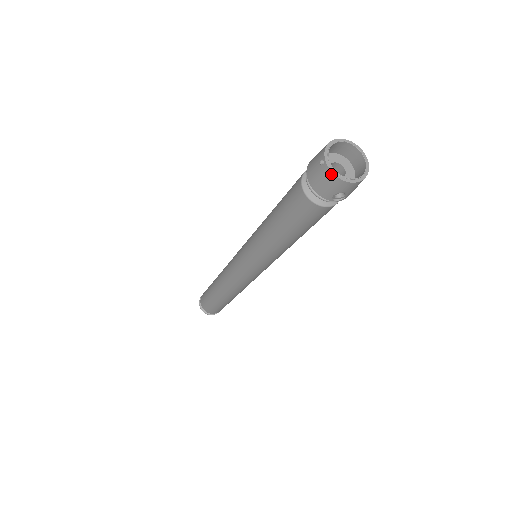
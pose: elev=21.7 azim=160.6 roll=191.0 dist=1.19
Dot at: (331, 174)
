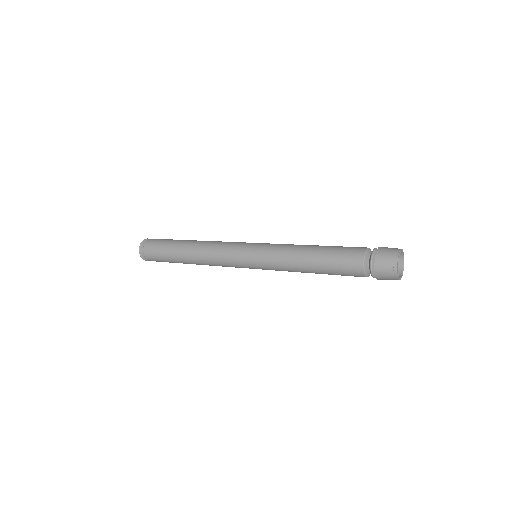
Dot at: (396, 277)
